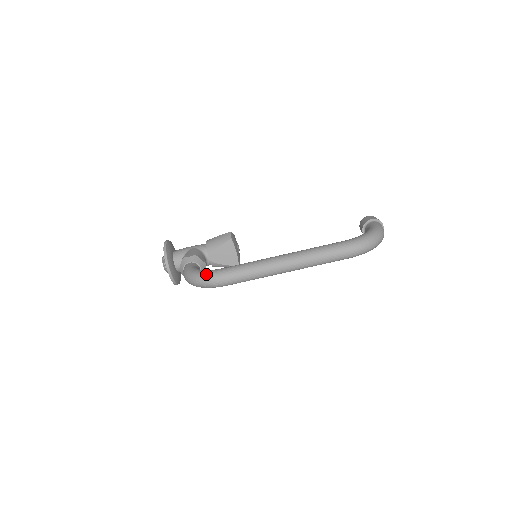
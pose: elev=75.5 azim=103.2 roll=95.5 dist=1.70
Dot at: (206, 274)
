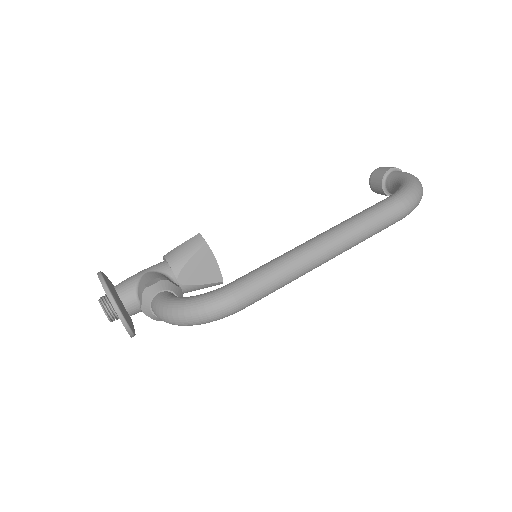
Dot at: (208, 299)
